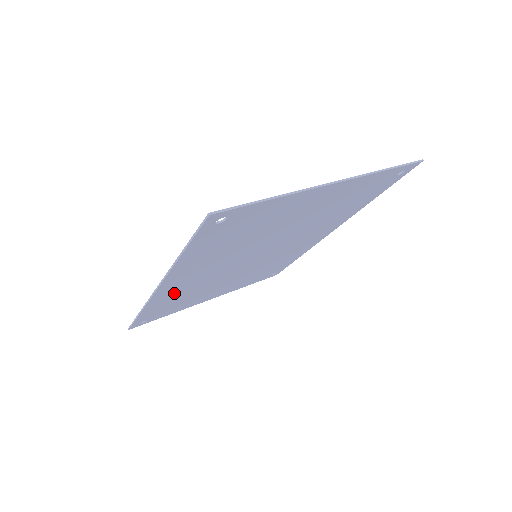
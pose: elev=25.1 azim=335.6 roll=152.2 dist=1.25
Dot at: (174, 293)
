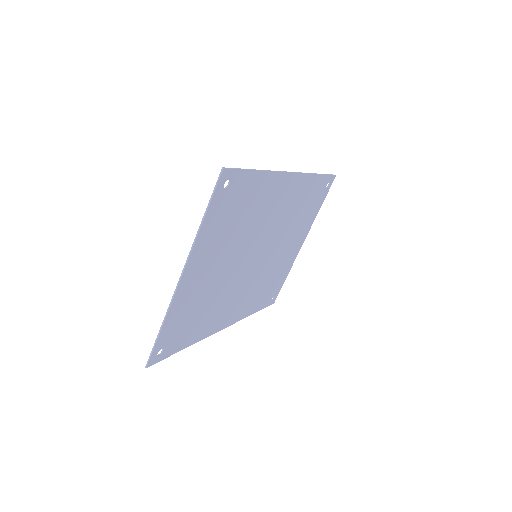
Dot at: (247, 304)
